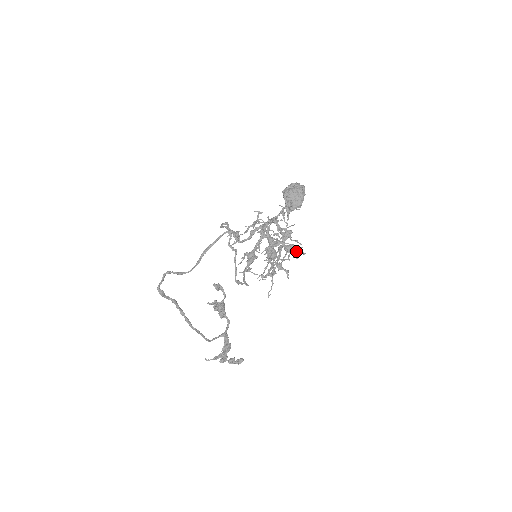
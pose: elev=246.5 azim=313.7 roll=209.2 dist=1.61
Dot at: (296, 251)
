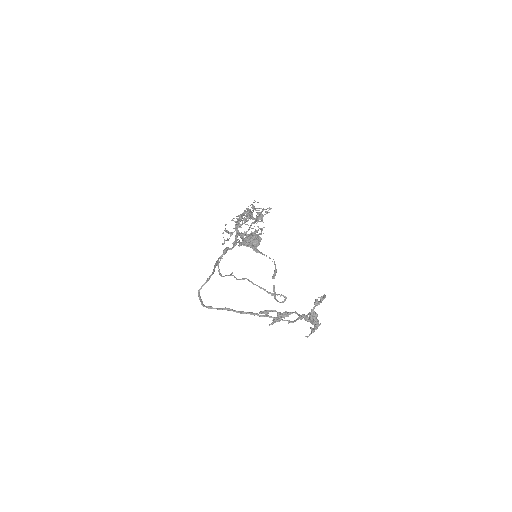
Dot at: occluded
